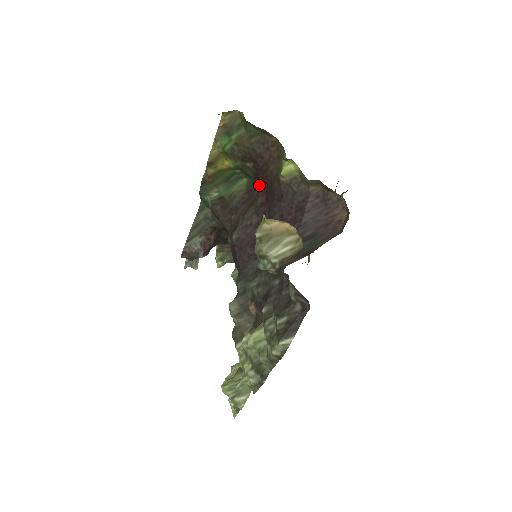
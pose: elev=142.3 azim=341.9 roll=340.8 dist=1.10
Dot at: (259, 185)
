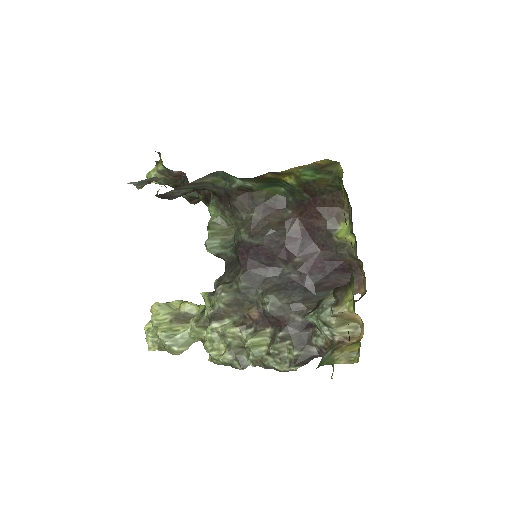
Dot at: (300, 212)
